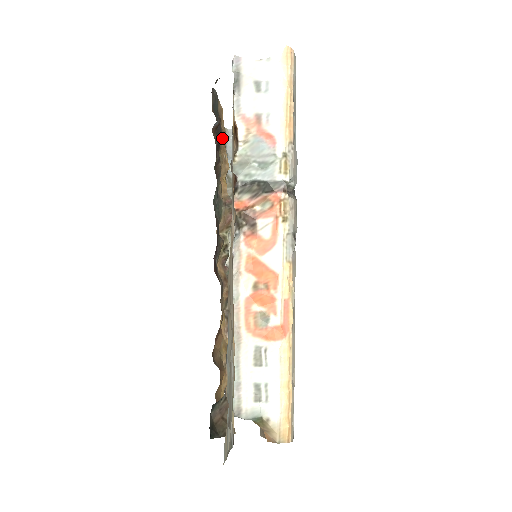
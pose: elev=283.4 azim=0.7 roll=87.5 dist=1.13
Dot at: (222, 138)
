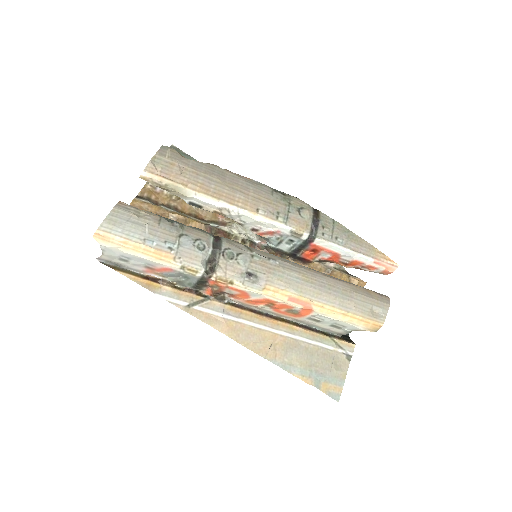
Dot at: occluded
